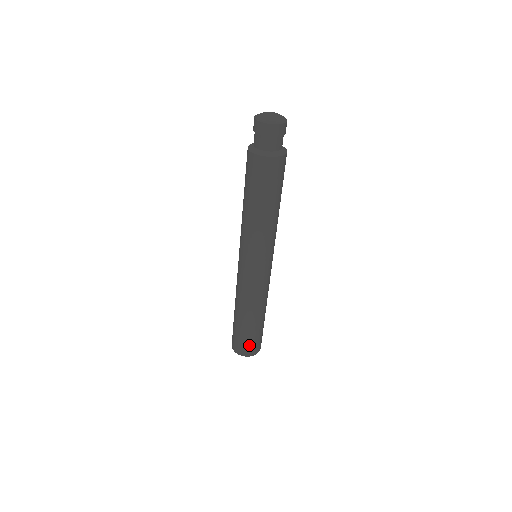
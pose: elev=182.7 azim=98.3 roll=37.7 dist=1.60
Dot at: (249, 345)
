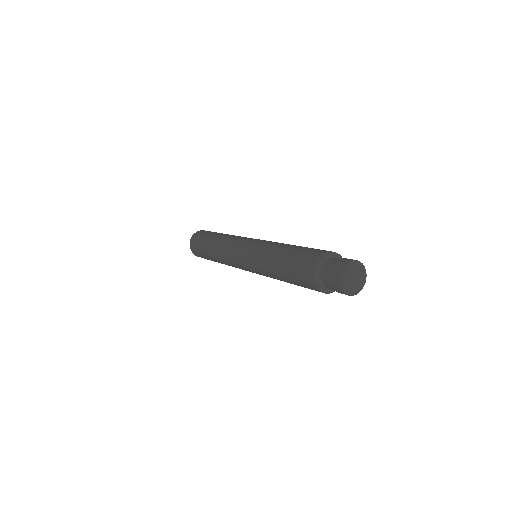
Dot at: occluded
